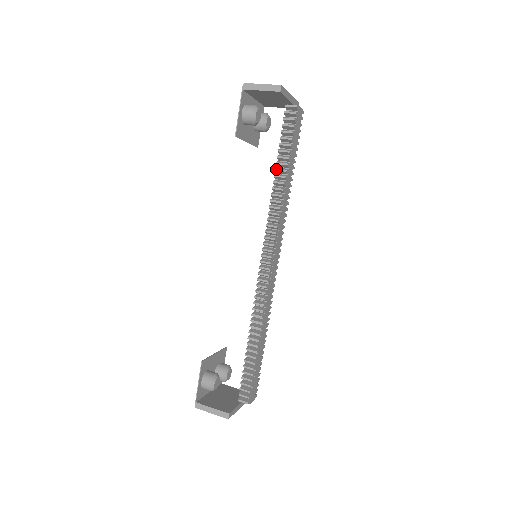
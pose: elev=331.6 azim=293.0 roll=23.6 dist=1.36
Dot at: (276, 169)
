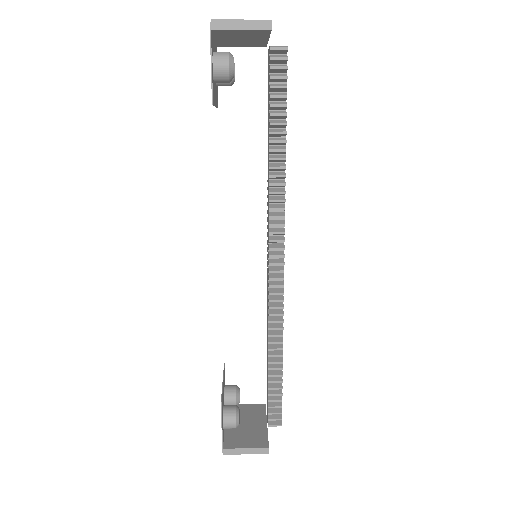
Dot at: (271, 141)
